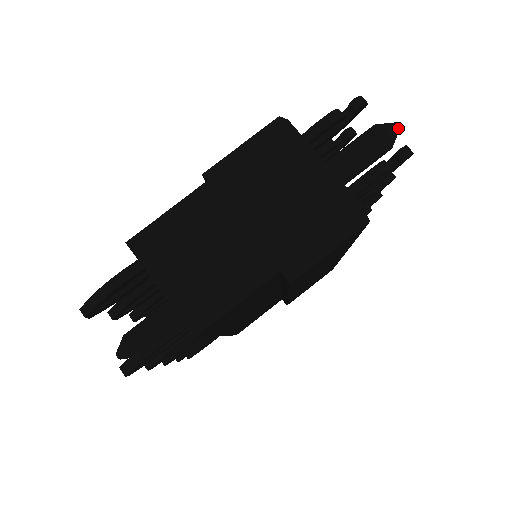
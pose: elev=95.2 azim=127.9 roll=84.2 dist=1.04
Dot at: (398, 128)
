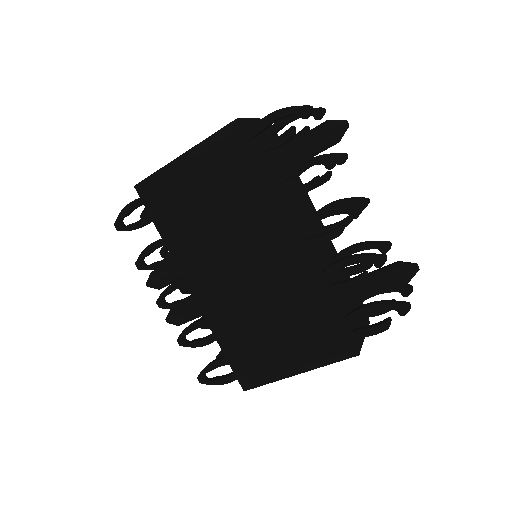
Dot at: (417, 270)
